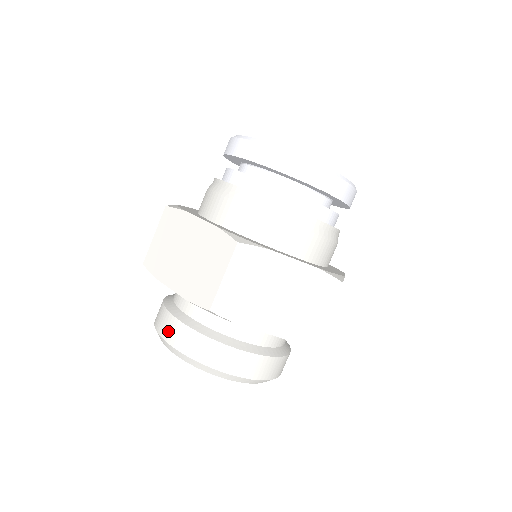
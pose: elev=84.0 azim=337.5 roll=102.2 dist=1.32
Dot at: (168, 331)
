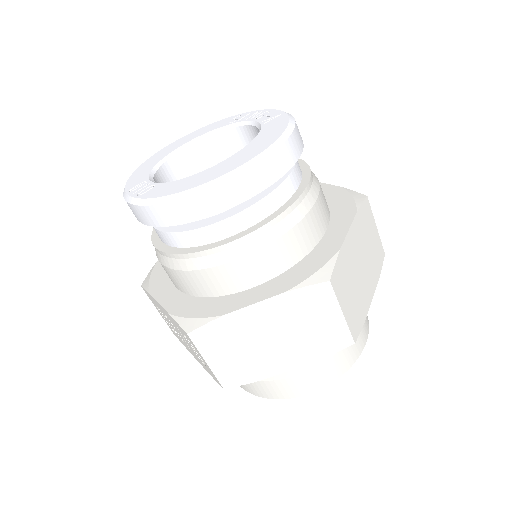
Dot at: (300, 389)
